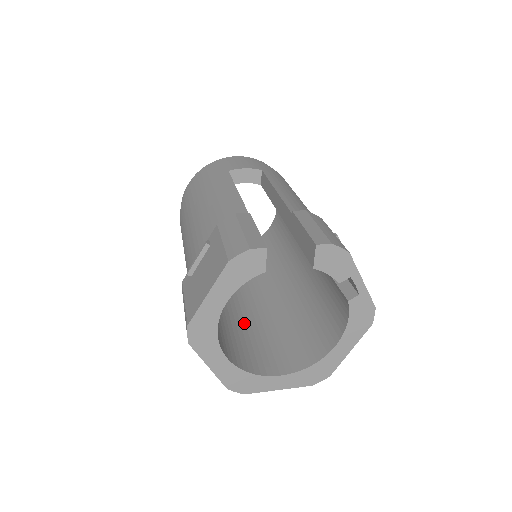
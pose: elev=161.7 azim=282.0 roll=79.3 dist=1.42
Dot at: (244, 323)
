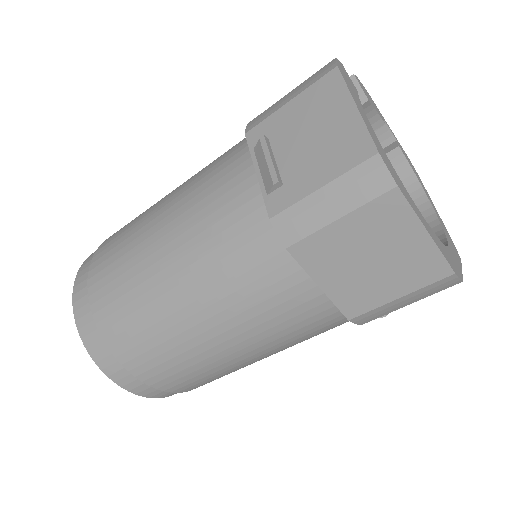
Dot at: occluded
